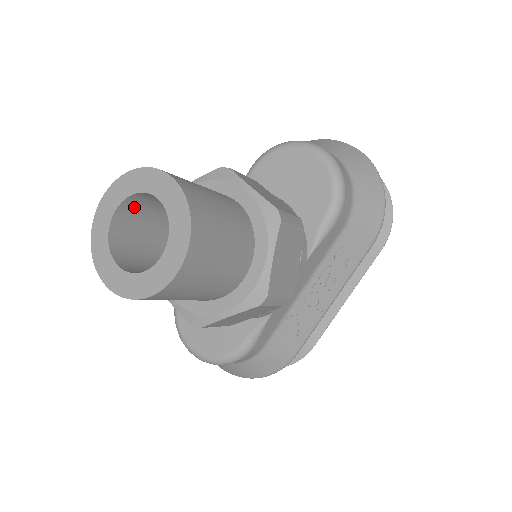
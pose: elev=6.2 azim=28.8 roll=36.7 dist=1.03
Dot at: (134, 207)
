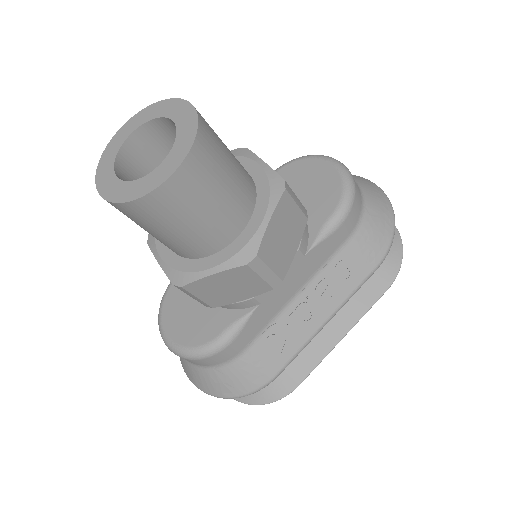
Dot at: (149, 140)
